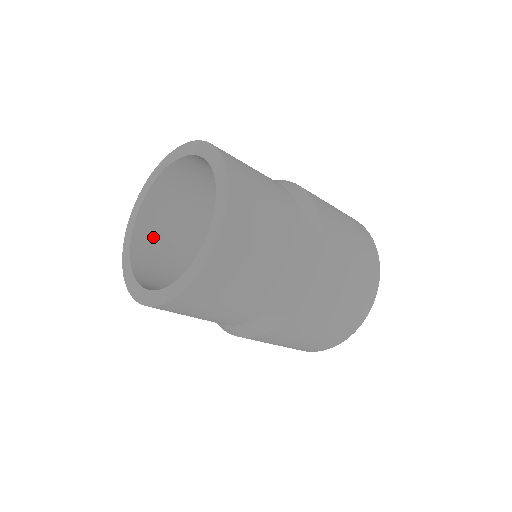
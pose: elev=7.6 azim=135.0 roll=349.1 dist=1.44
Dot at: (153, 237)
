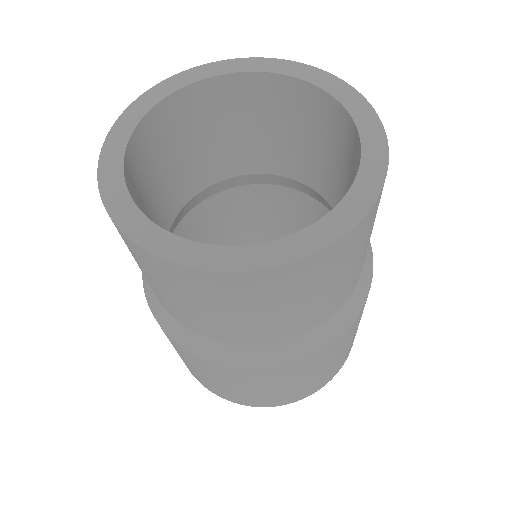
Dot at: (142, 167)
